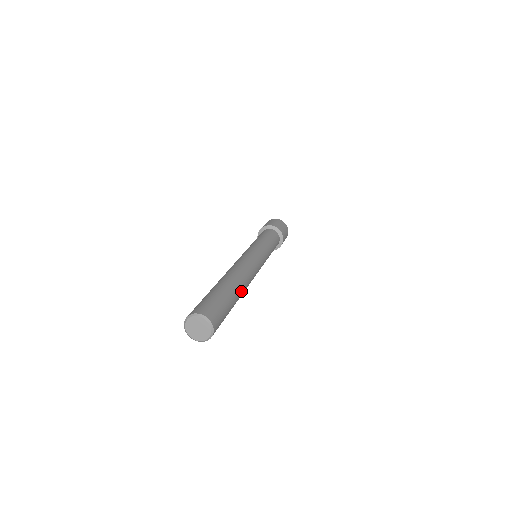
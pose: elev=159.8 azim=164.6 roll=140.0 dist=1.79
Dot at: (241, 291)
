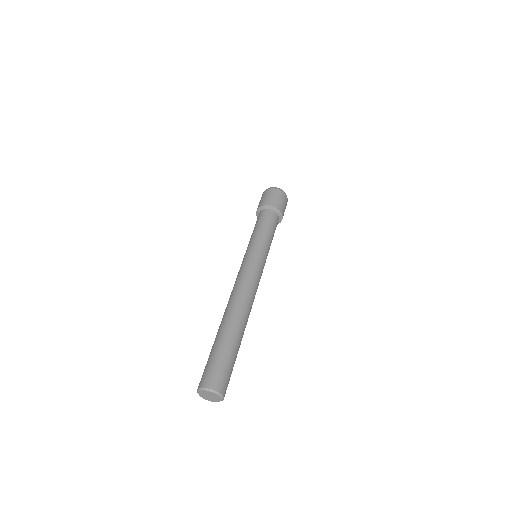
Dot at: (243, 325)
